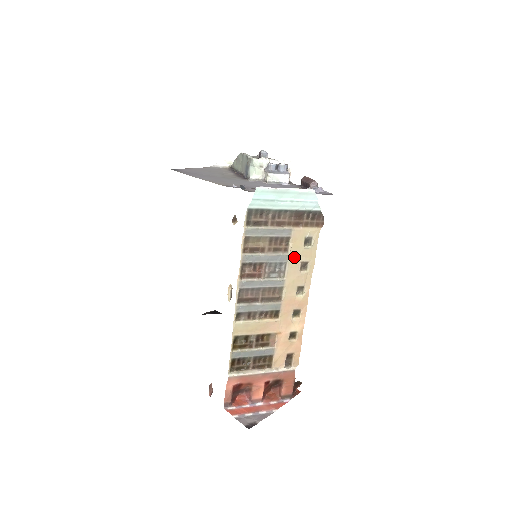
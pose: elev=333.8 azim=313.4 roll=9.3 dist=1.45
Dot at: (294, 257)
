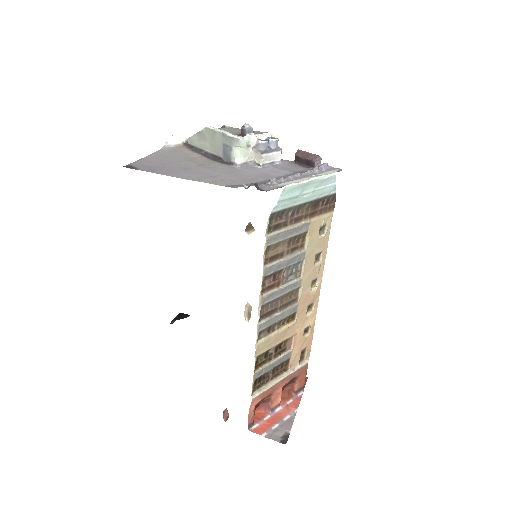
Dot at: (310, 252)
